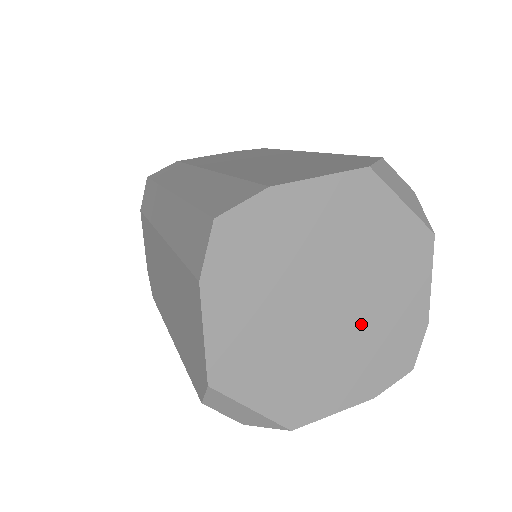
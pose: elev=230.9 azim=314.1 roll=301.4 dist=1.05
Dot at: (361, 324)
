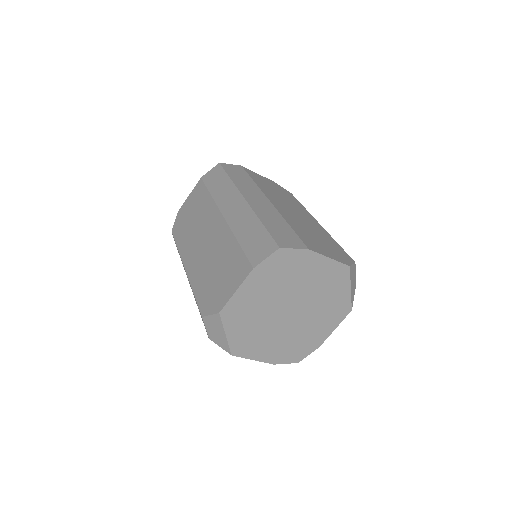
Dot at: (295, 328)
